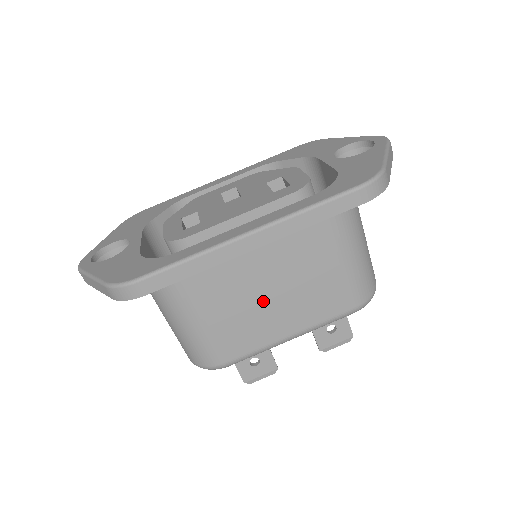
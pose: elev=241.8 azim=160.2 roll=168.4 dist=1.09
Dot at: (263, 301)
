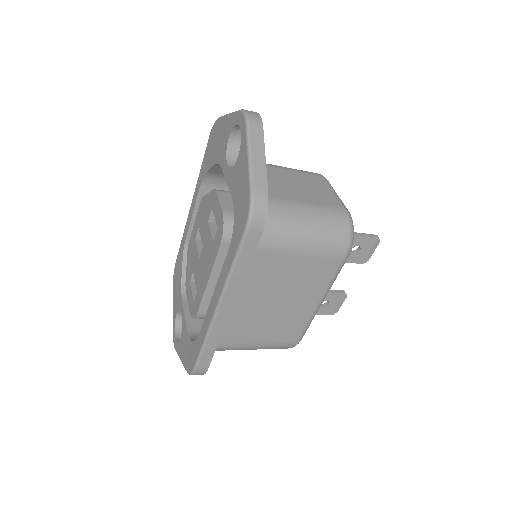
Dot at: (276, 310)
